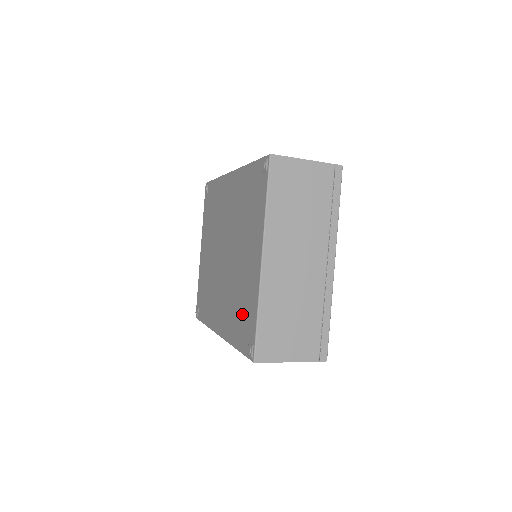
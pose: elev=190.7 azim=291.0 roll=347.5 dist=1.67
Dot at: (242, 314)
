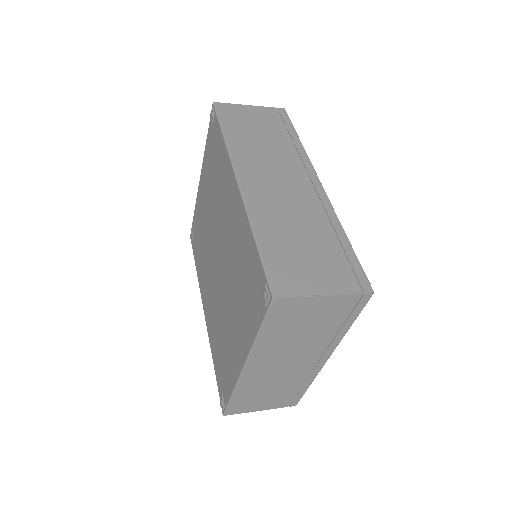
Dot at: (222, 359)
